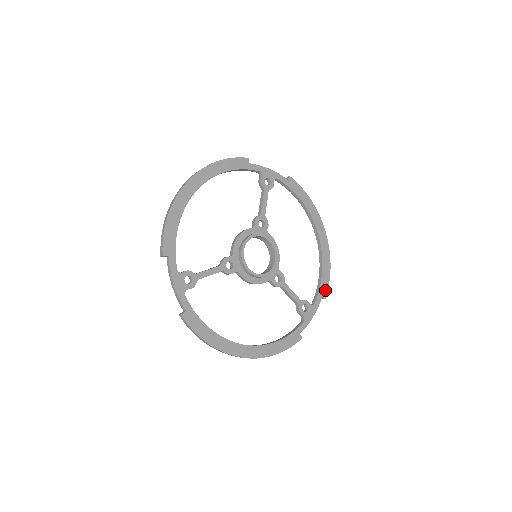
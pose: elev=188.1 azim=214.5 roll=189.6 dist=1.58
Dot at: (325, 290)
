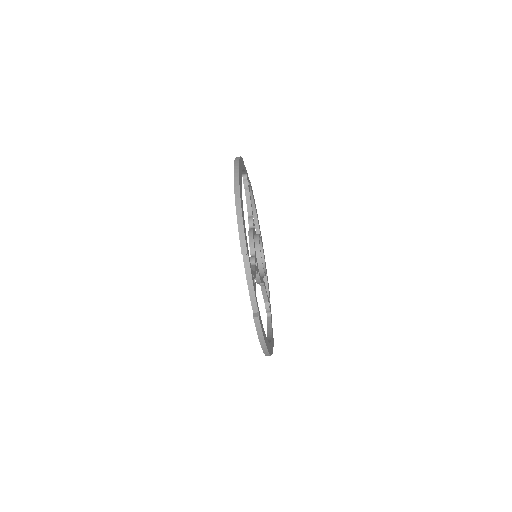
Dot at: occluded
